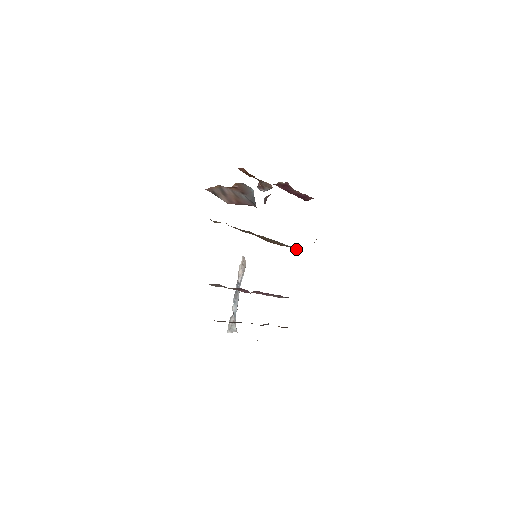
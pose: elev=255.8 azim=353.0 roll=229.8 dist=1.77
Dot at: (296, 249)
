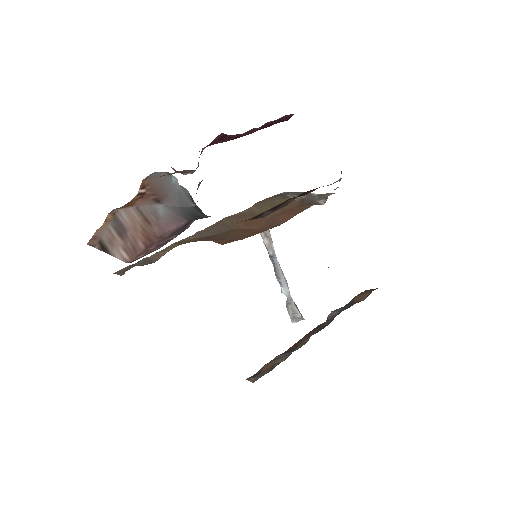
Dot at: (317, 202)
